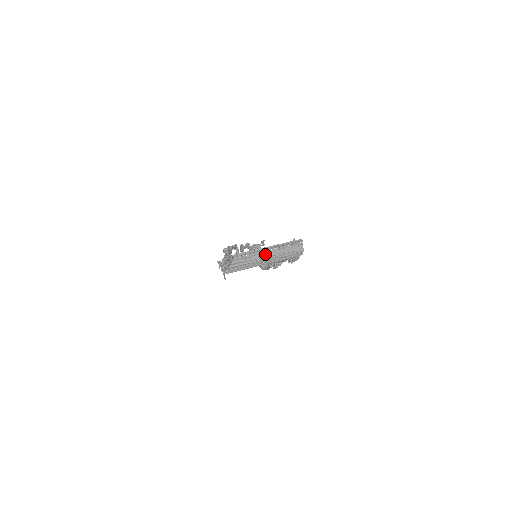
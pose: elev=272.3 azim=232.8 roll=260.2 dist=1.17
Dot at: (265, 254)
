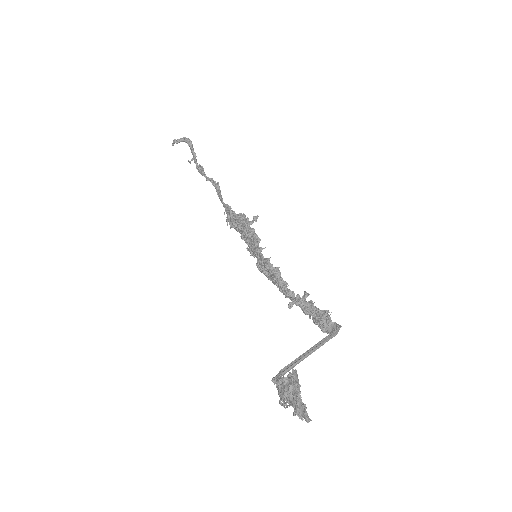
Dot at: (309, 351)
